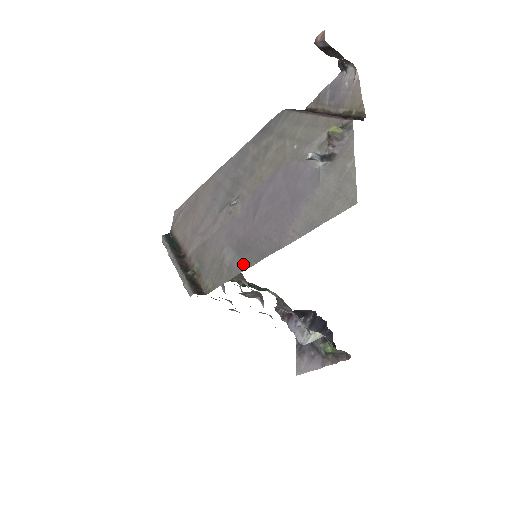
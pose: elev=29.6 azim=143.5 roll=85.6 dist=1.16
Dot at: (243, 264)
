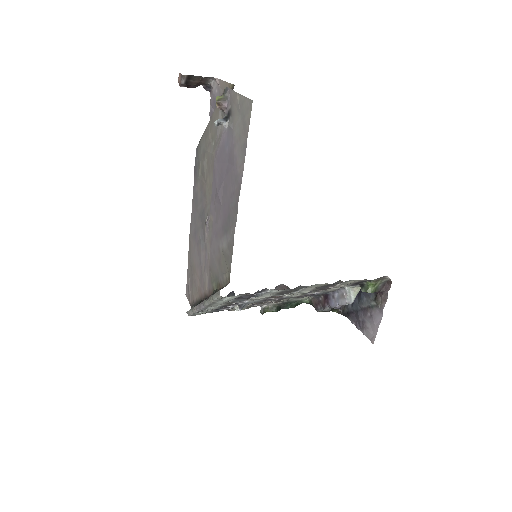
Dot at: (232, 229)
